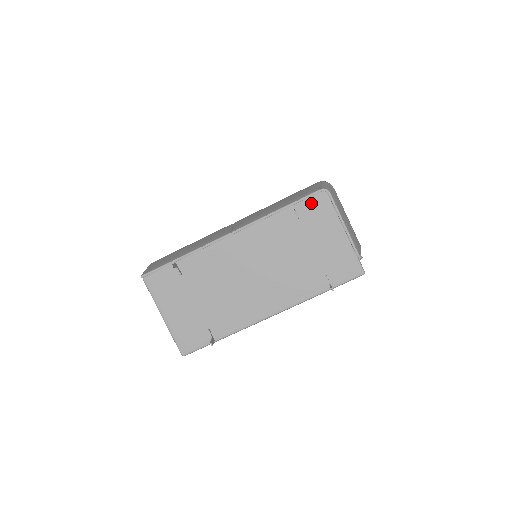
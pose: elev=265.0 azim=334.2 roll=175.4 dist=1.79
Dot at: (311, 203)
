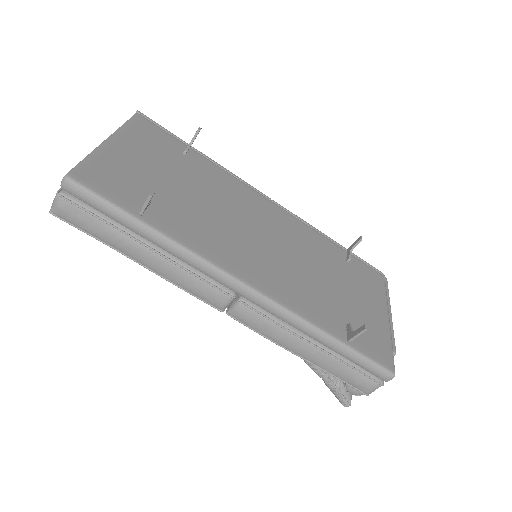
Dot at: (366, 268)
